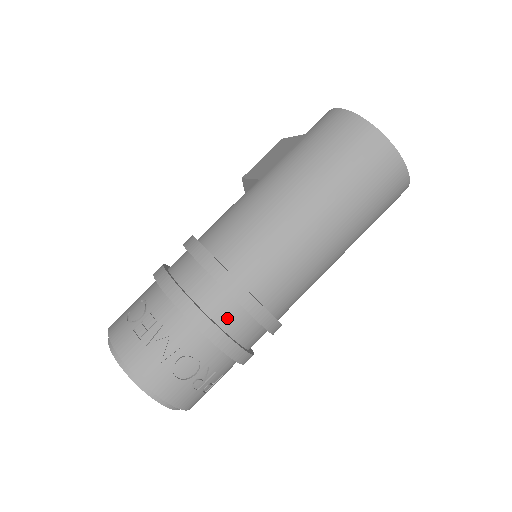
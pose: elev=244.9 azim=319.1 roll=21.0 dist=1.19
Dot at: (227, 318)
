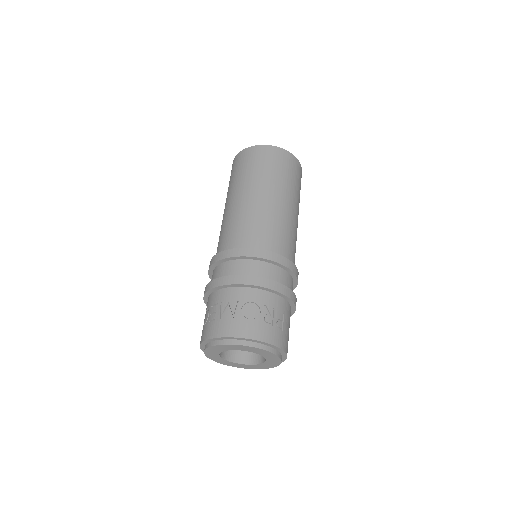
Dot at: (252, 271)
